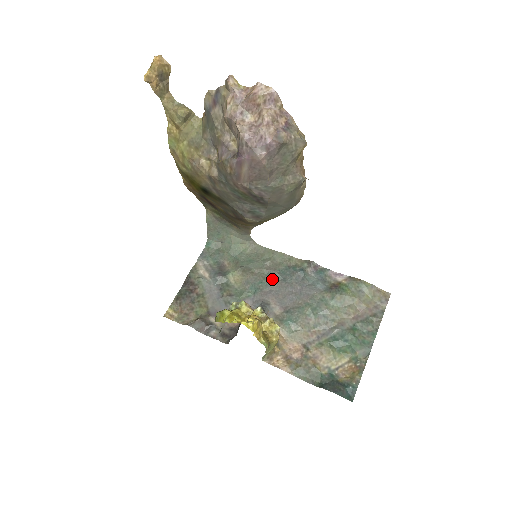
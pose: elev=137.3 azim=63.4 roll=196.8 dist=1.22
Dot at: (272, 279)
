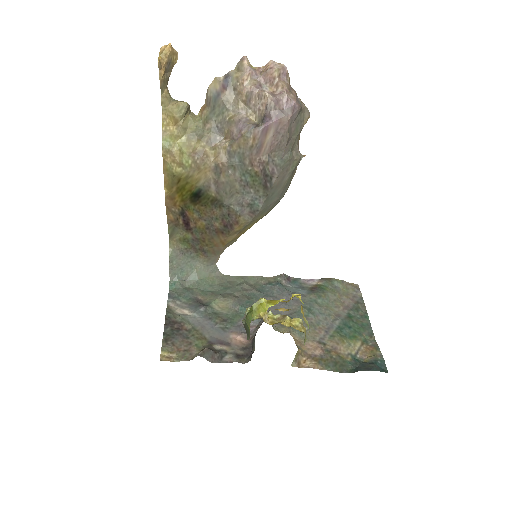
Dot at: (256, 297)
